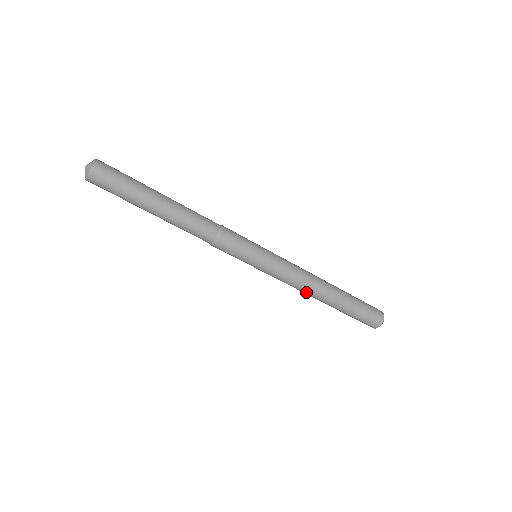
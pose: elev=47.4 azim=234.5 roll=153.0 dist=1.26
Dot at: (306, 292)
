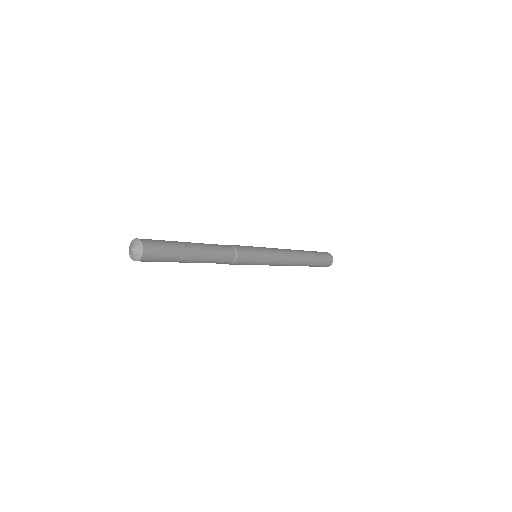
Dot at: occluded
